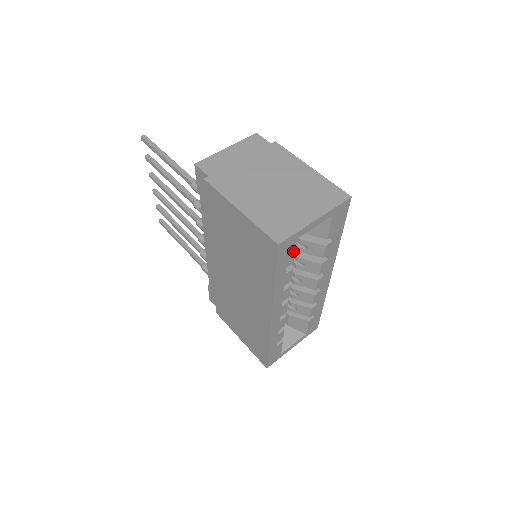
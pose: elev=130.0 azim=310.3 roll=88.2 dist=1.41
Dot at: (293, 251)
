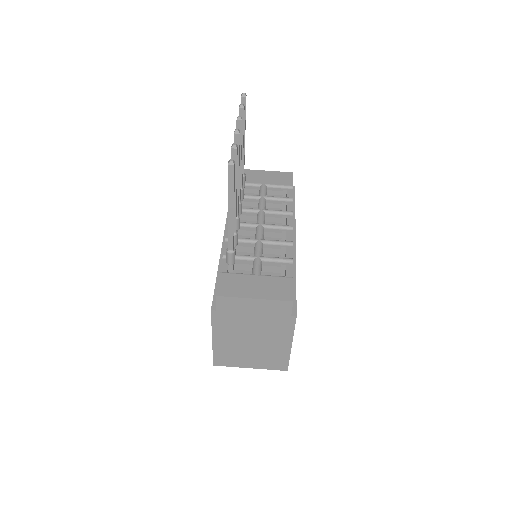
Dot at: occluded
